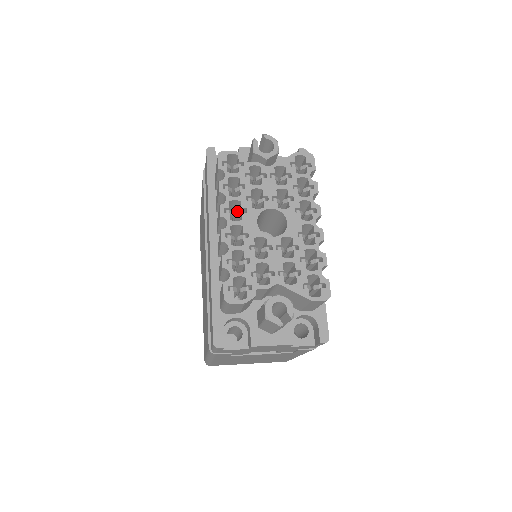
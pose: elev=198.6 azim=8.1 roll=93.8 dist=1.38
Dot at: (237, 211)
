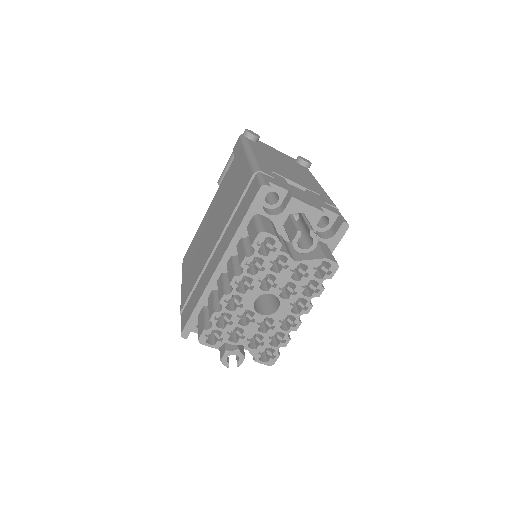
Dot at: (247, 281)
